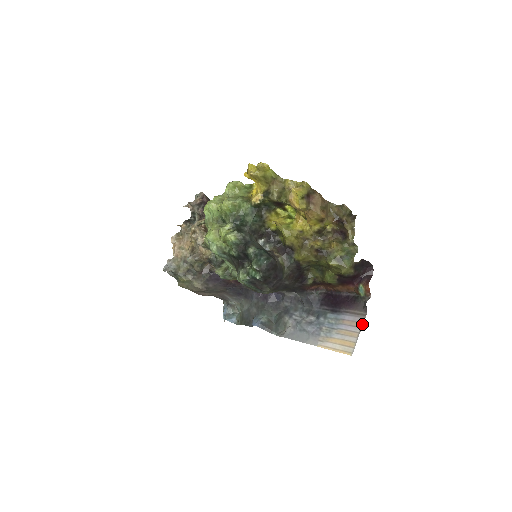
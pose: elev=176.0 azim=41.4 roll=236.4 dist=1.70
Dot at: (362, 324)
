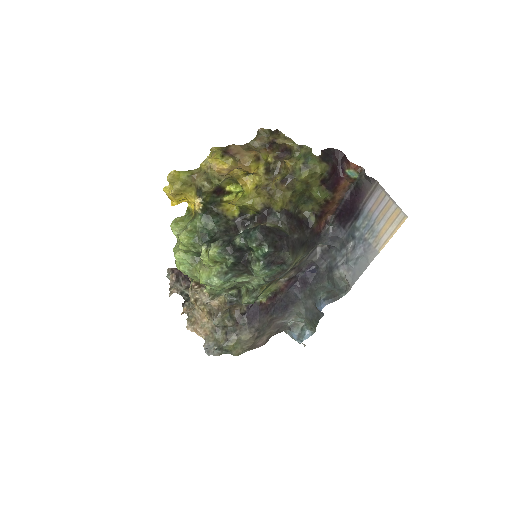
Dot at: (384, 191)
